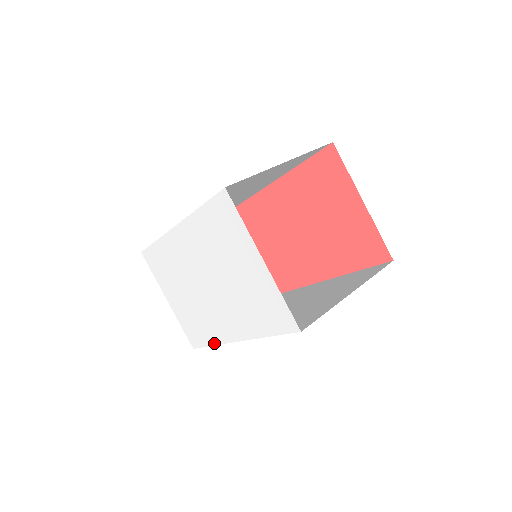
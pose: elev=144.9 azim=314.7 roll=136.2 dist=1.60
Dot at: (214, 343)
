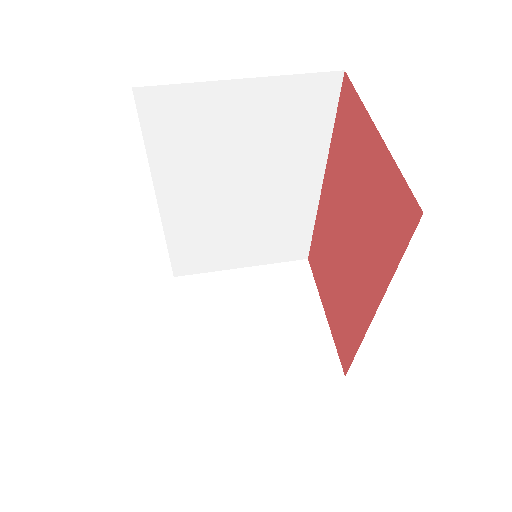
Dot at: occluded
